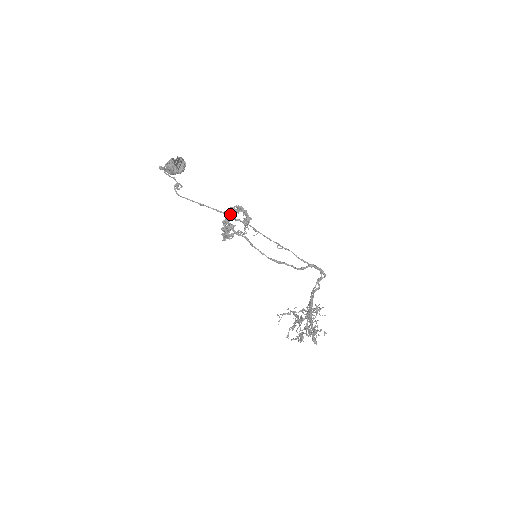
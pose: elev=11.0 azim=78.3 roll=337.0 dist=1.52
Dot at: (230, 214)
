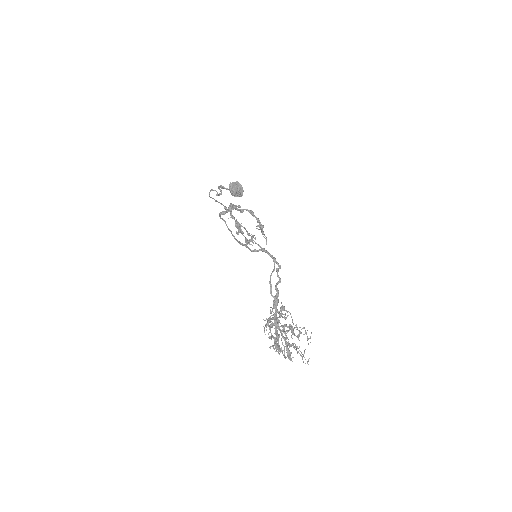
Dot at: (231, 209)
